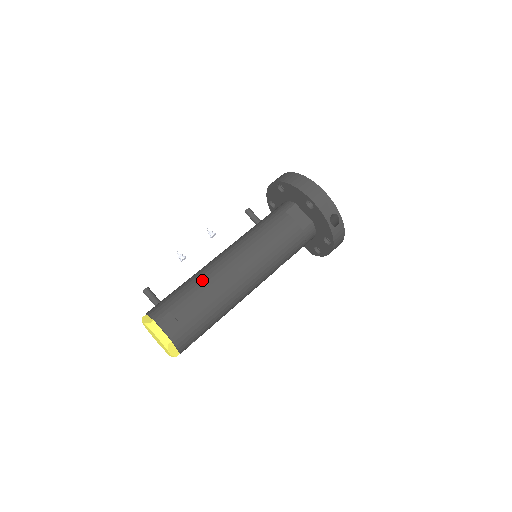
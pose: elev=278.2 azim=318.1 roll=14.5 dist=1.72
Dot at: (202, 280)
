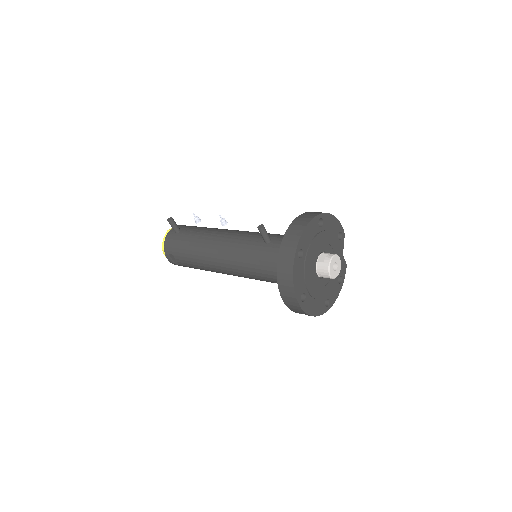
Dot at: (197, 255)
